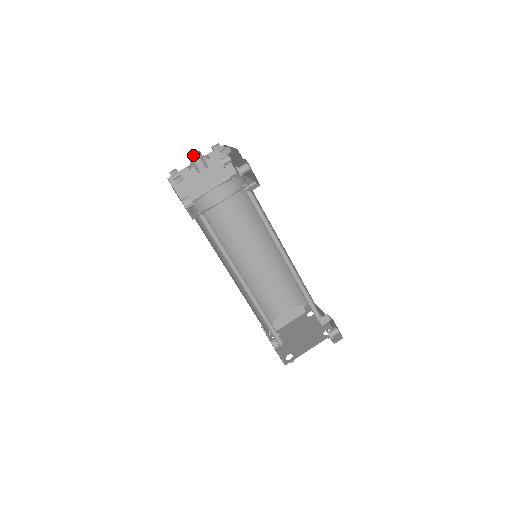
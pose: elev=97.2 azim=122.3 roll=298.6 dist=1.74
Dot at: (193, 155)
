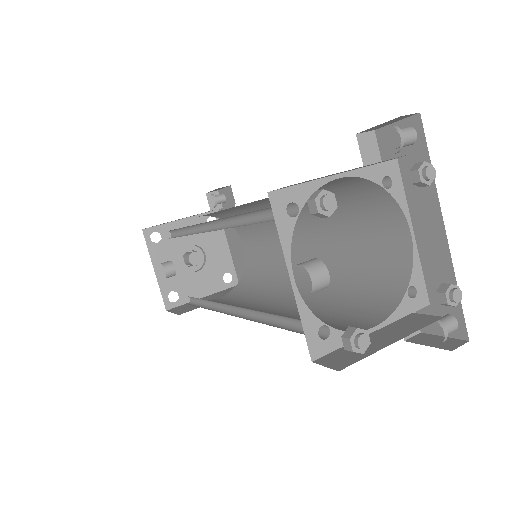
Dot at: (185, 253)
